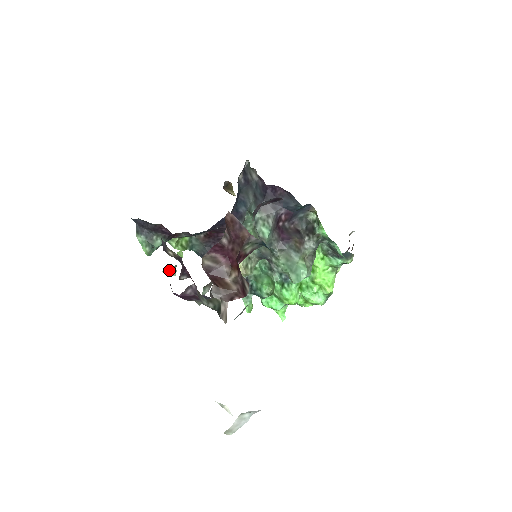
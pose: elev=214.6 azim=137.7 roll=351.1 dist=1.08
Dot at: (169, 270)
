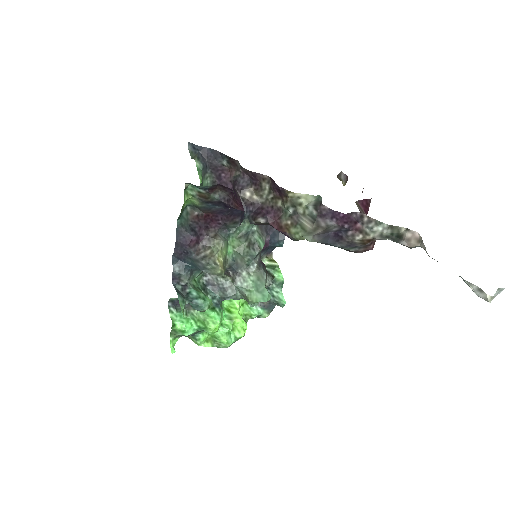
Dot at: (306, 196)
